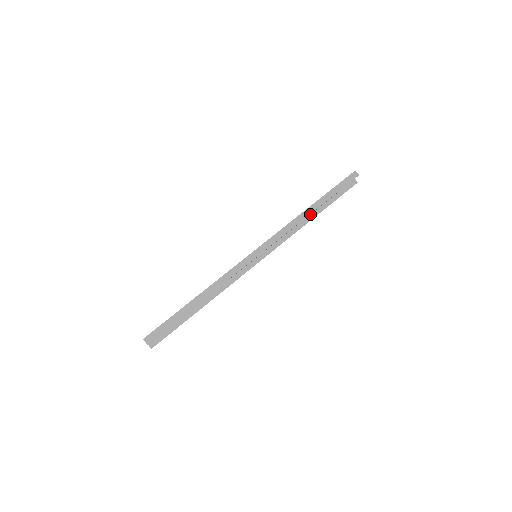
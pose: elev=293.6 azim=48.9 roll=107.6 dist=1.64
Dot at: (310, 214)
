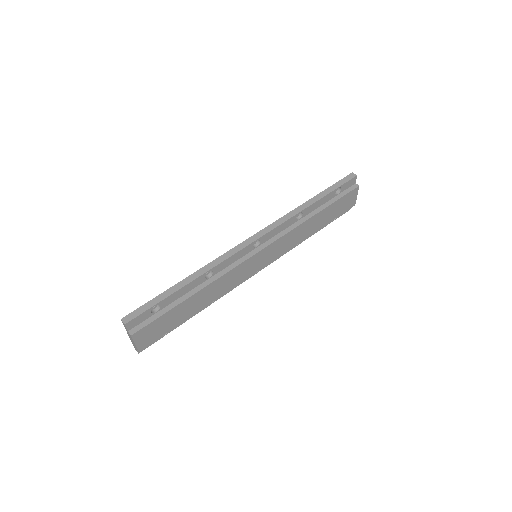
Dot at: (310, 212)
